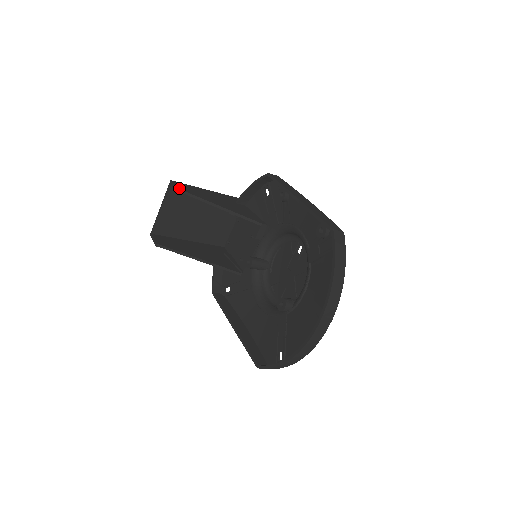
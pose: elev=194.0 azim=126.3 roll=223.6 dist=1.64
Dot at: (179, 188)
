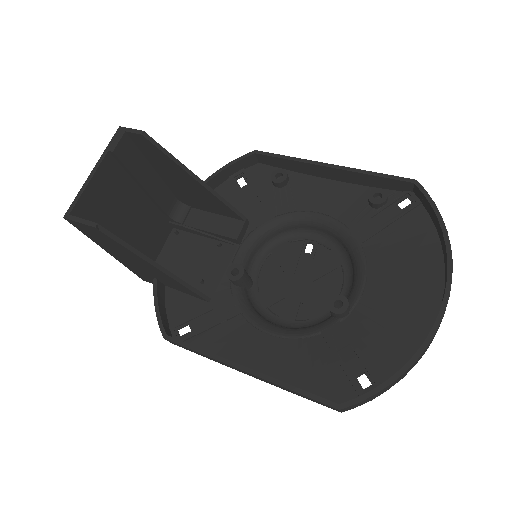
Dot at: (146, 134)
